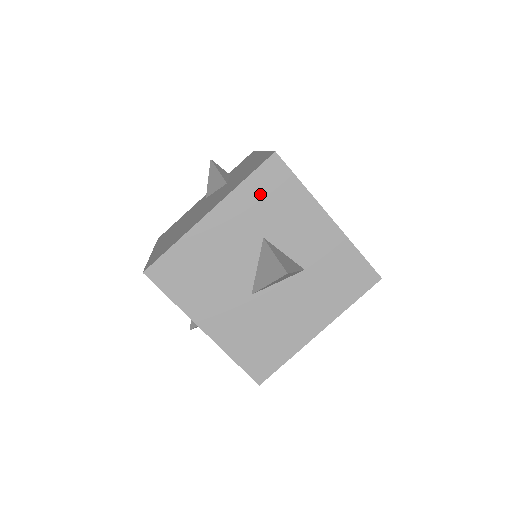
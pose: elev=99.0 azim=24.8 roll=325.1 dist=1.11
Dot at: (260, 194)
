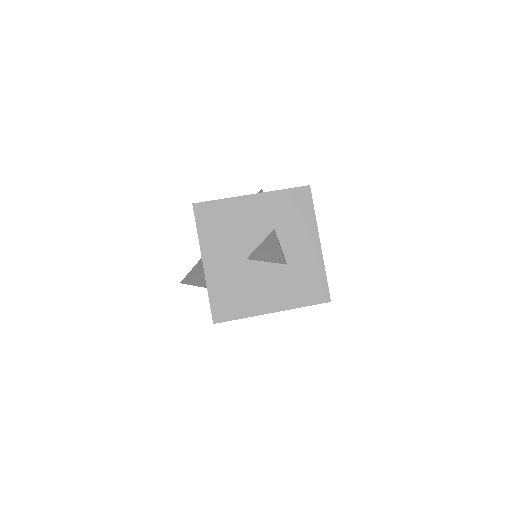
Dot at: (288, 203)
